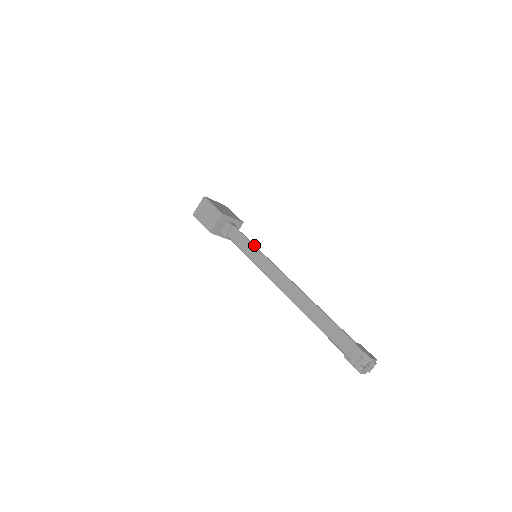
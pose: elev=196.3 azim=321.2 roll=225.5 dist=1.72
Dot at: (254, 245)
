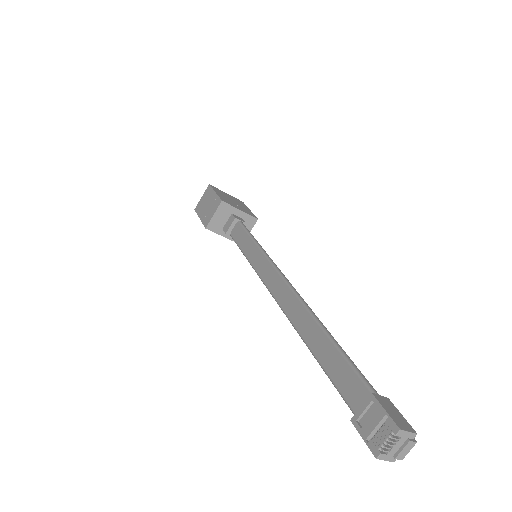
Dot at: (256, 241)
